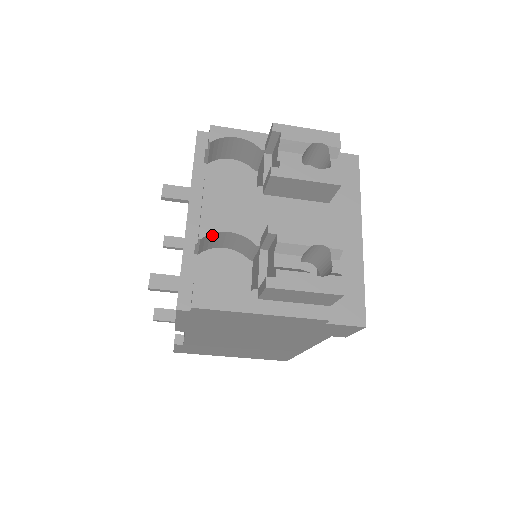
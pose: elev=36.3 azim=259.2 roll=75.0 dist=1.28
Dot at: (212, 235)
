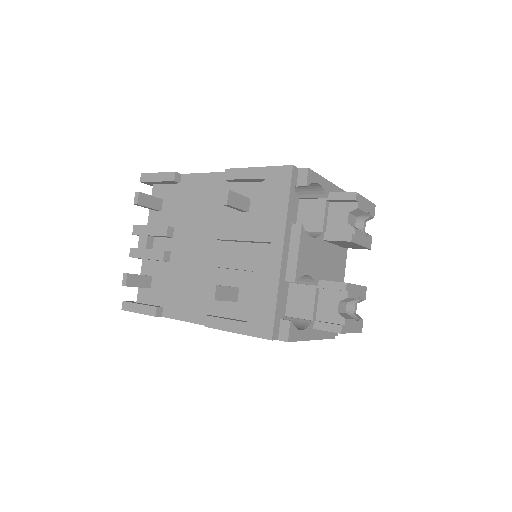
Dot at: occluded
